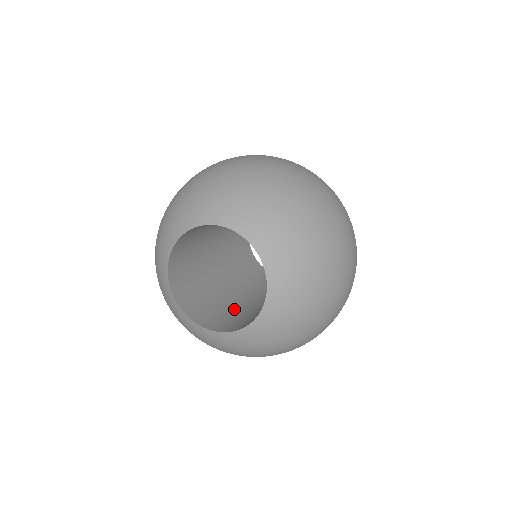
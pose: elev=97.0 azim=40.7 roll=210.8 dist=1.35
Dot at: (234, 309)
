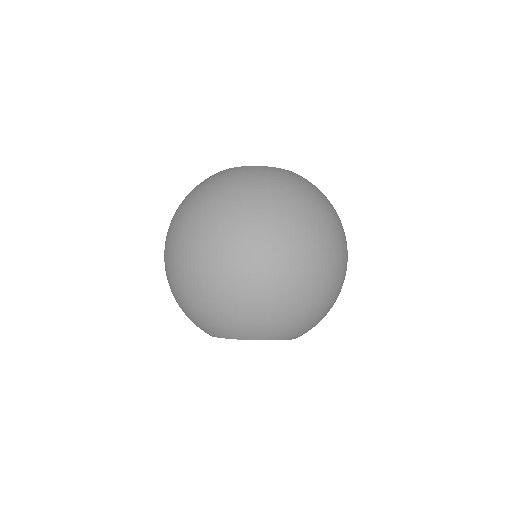
Dot at: occluded
